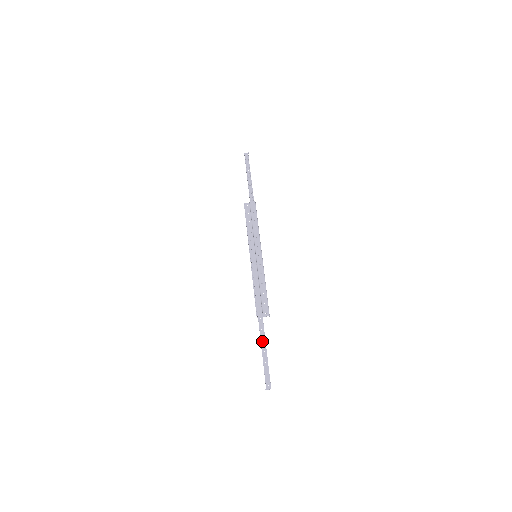
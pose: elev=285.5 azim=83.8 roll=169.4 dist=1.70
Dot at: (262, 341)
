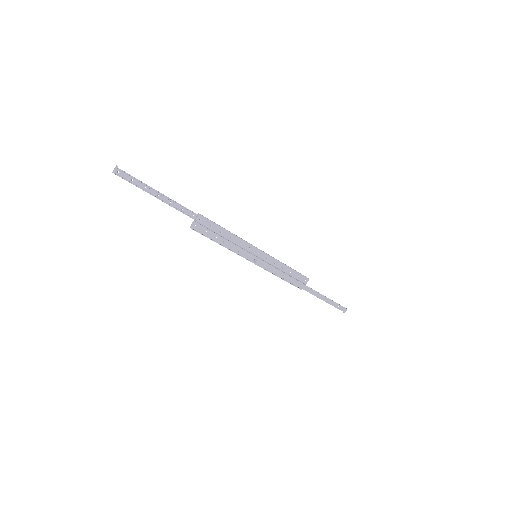
Dot at: (320, 297)
